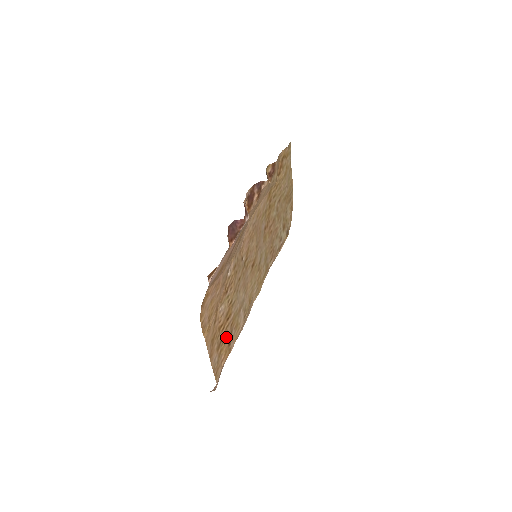
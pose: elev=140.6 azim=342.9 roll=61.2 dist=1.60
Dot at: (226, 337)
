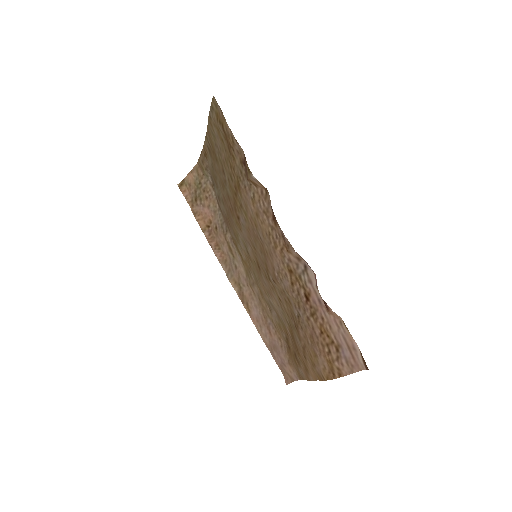
Dot at: (292, 348)
